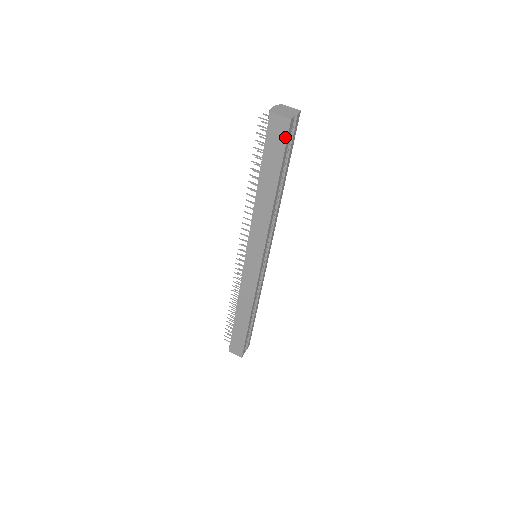
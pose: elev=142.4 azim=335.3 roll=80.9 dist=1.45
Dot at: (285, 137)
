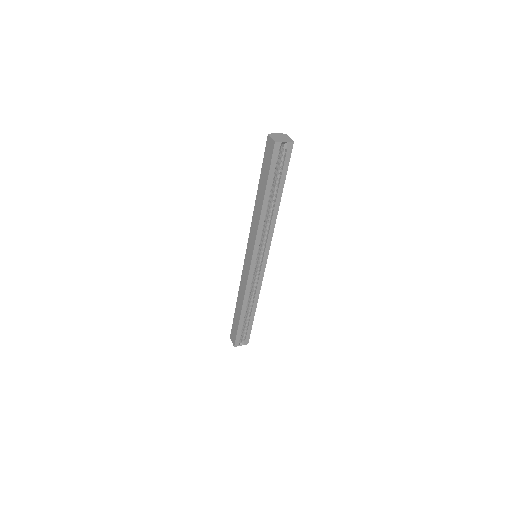
Dot at: (271, 155)
